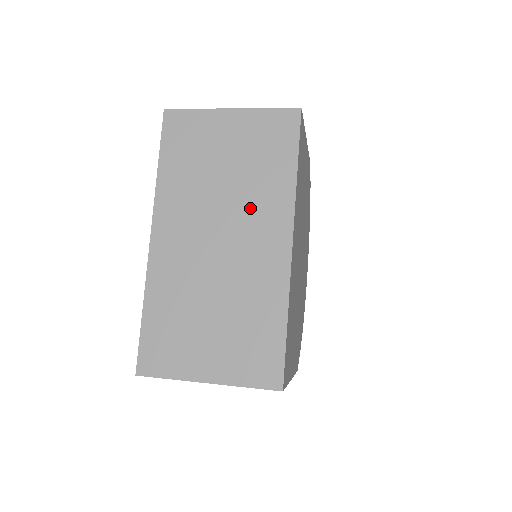
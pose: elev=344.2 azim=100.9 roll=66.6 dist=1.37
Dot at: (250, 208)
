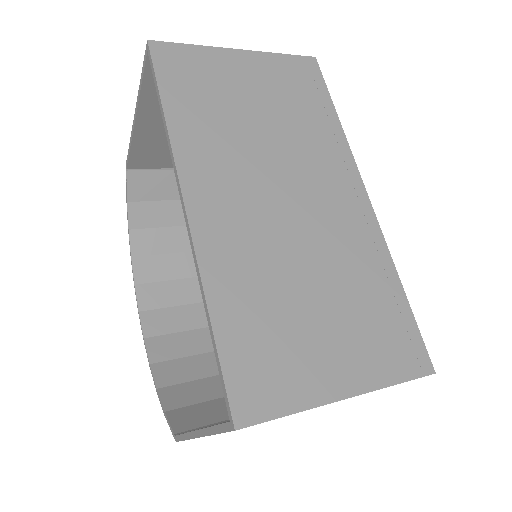
Dot at: (306, 158)
